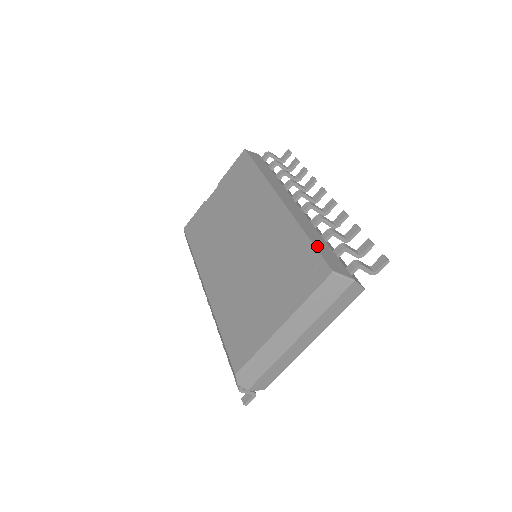
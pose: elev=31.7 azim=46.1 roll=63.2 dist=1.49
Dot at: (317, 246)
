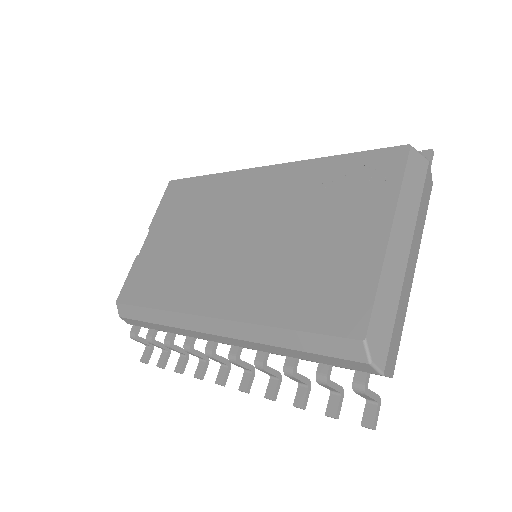
Dot at: (360, 154)
